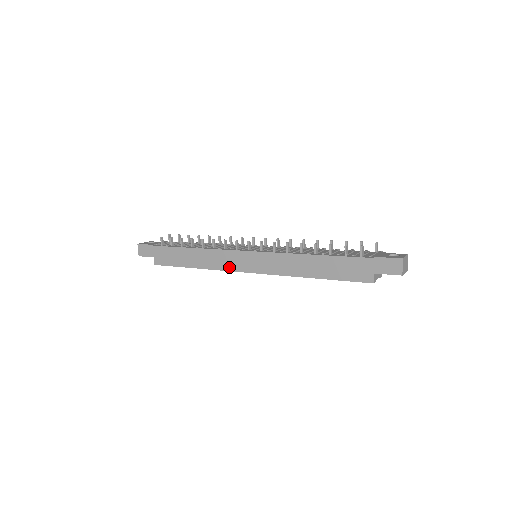
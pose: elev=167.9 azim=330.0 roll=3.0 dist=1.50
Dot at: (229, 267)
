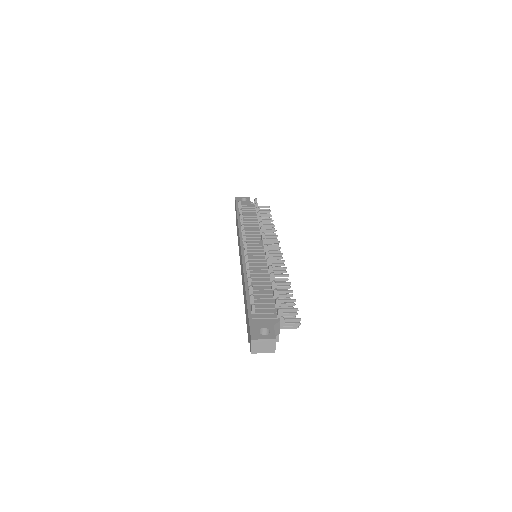
Dot at: occluded
